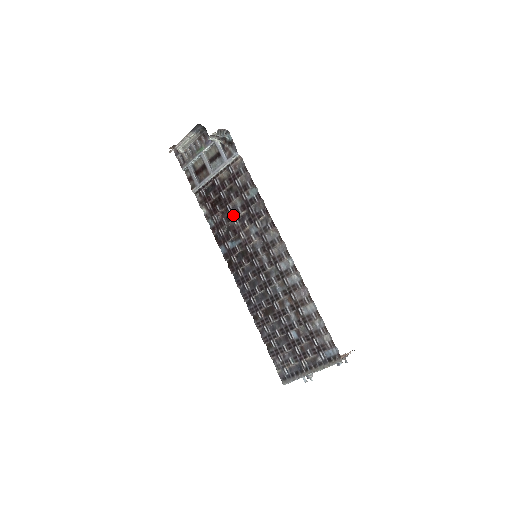
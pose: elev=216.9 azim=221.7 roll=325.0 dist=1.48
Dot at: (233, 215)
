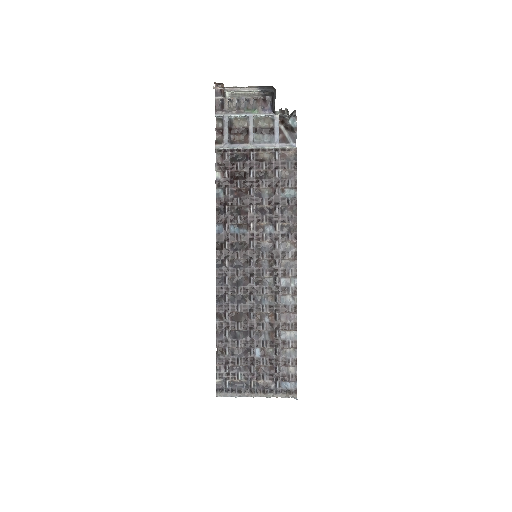
Dot at: (253, 201)
